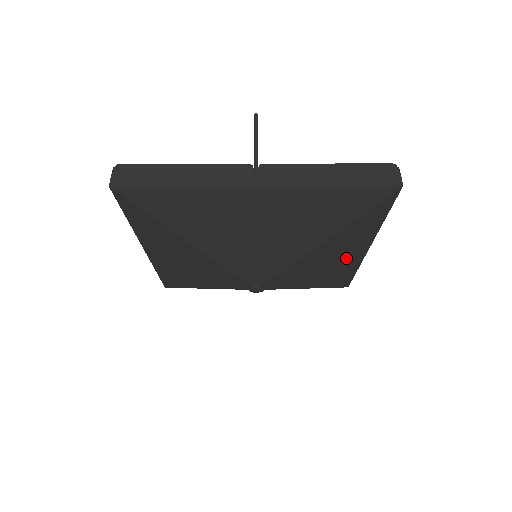
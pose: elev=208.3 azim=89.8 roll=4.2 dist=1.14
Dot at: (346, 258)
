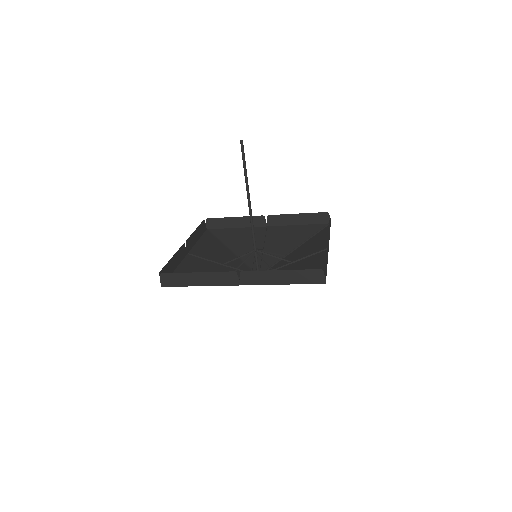
Dot at: (314, 253)
